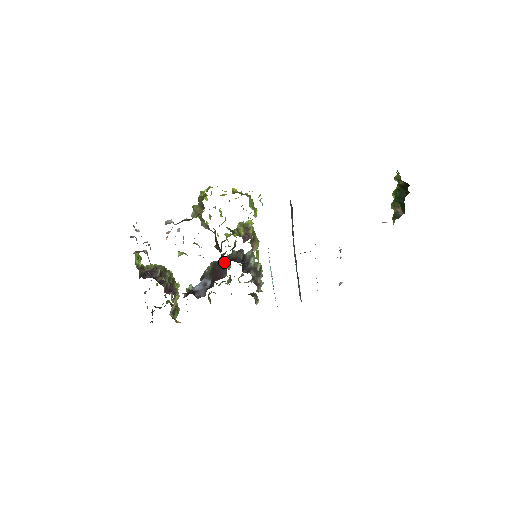
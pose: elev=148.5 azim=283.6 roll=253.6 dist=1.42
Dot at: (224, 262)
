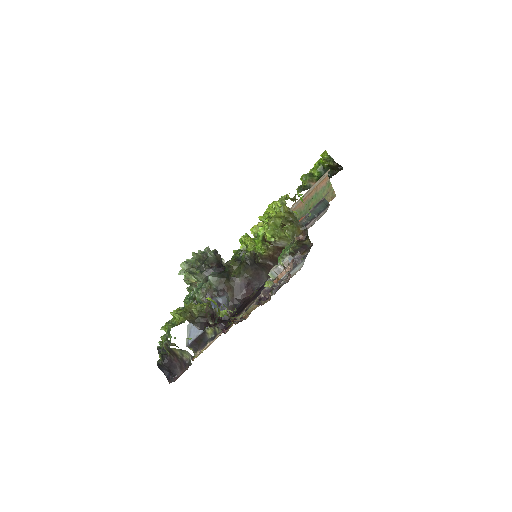
Dot at: (261, 274)
